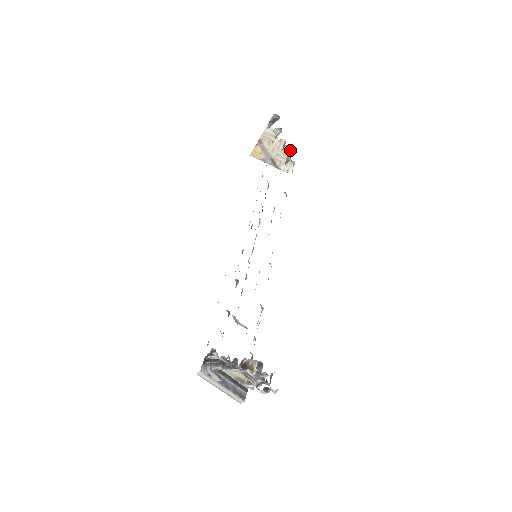
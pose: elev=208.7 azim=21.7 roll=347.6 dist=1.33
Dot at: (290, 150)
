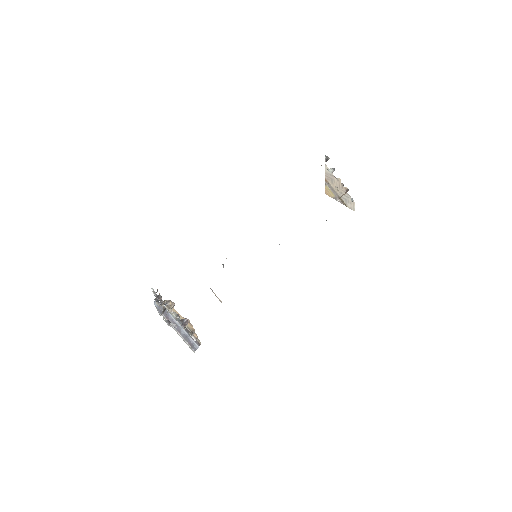
Dot at: occluded
